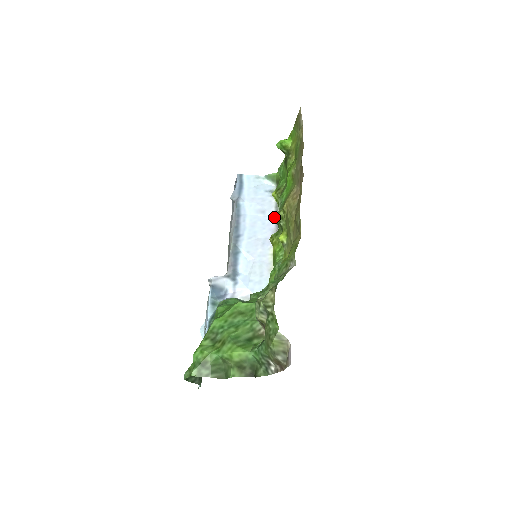
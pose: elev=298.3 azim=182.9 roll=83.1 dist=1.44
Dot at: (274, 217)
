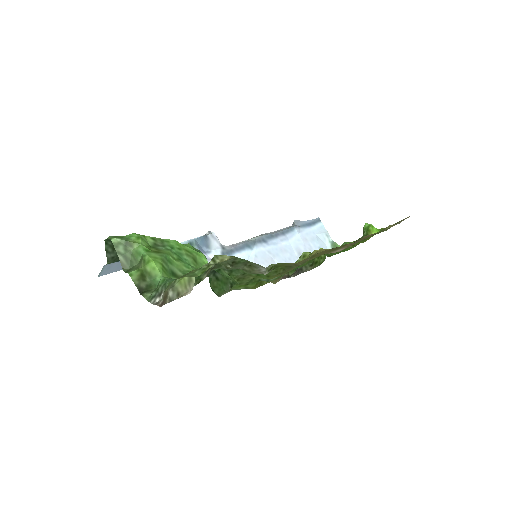
Dot at: occluded
